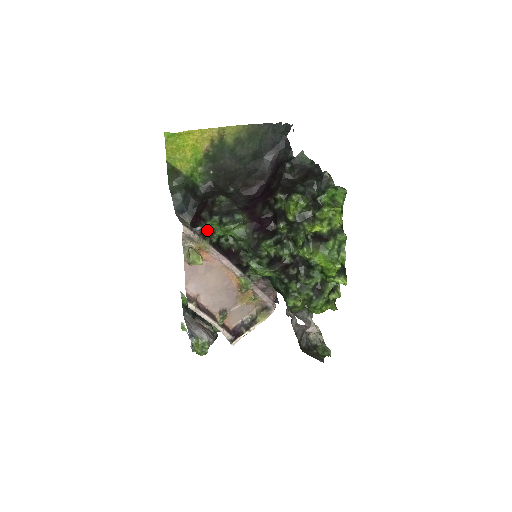
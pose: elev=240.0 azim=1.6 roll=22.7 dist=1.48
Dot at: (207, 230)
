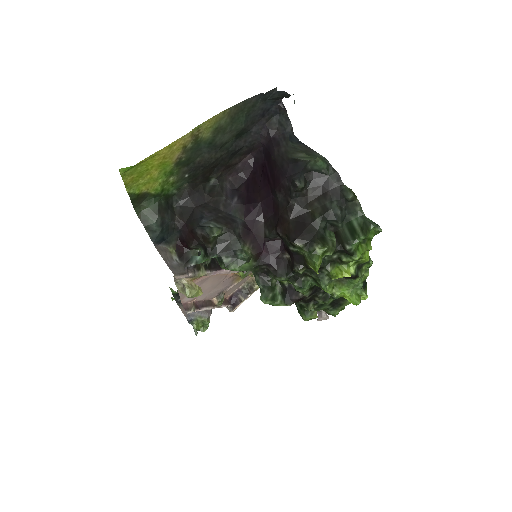
Dot at: (198, 253)
